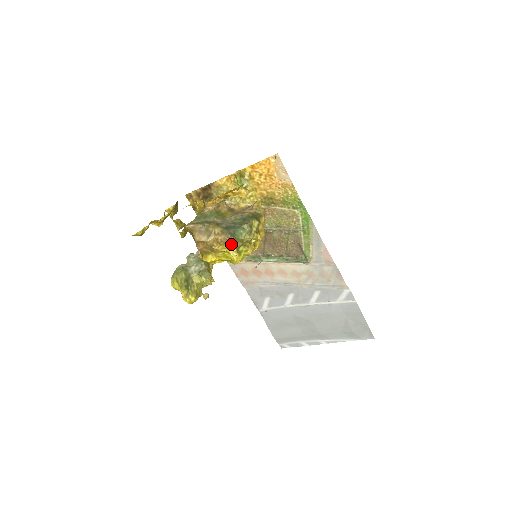
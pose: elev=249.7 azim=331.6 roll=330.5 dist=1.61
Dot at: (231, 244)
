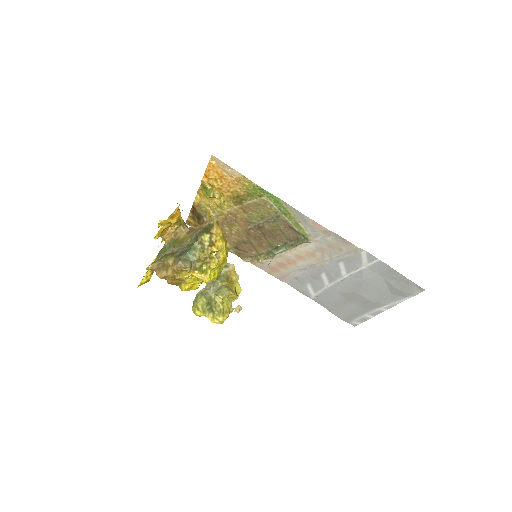
Dot at: (187, 269)
